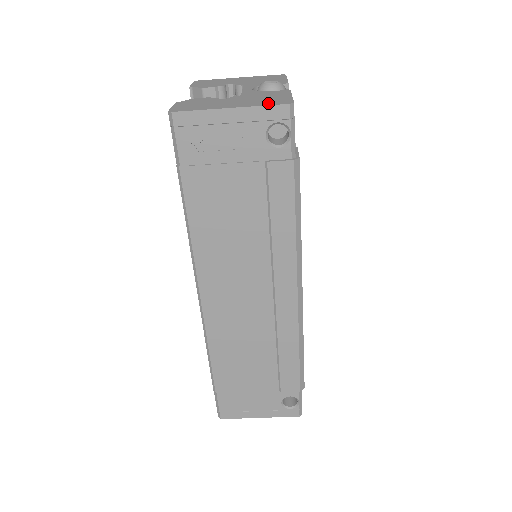
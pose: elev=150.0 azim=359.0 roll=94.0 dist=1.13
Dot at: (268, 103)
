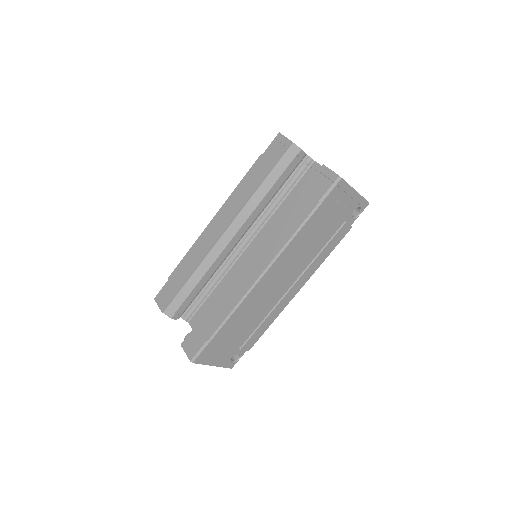
Dot at: occluded
